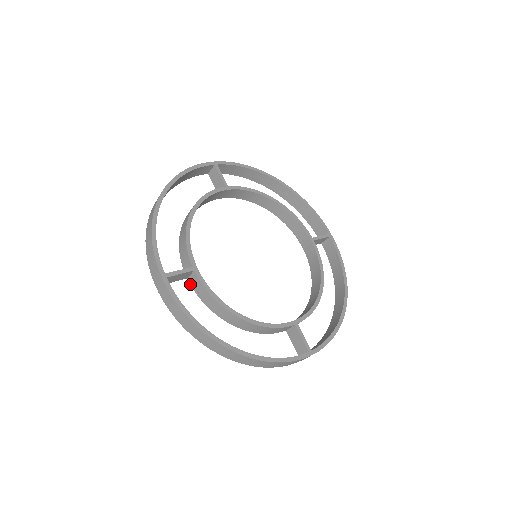
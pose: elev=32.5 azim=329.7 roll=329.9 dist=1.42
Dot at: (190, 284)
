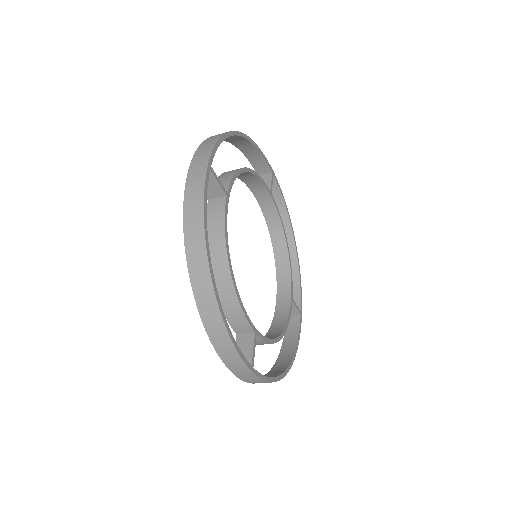
Dot at: occluded
